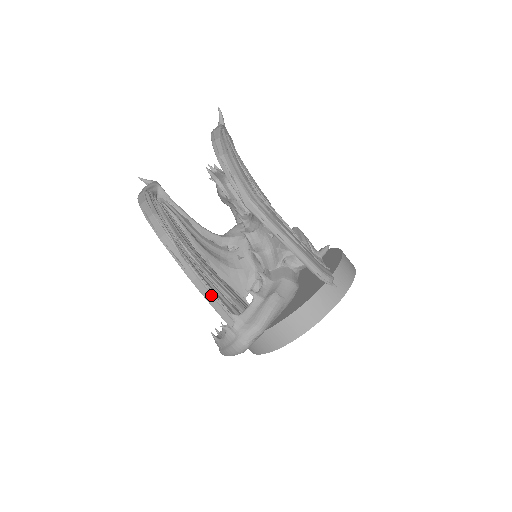
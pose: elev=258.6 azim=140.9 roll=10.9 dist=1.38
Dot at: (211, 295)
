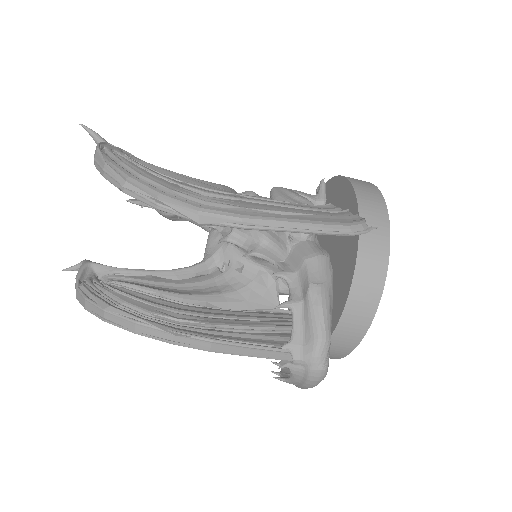
Dot at: (242, 347)
